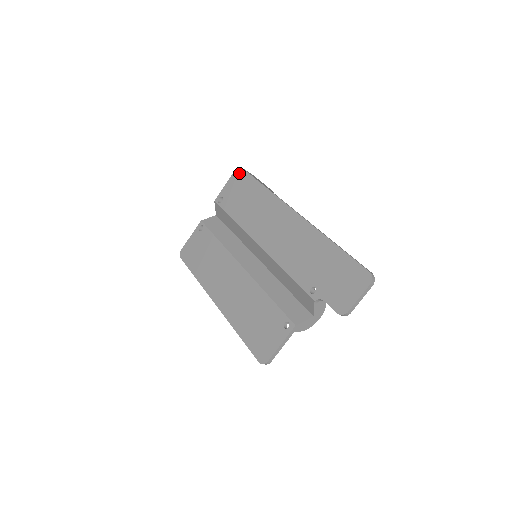
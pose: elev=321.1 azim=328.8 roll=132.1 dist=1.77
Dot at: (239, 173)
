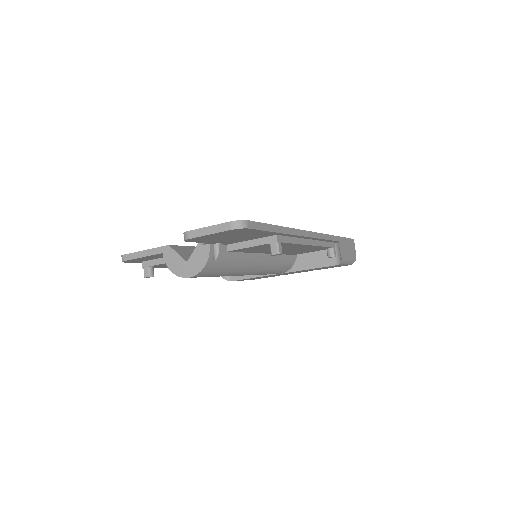
Dot at: occluded
